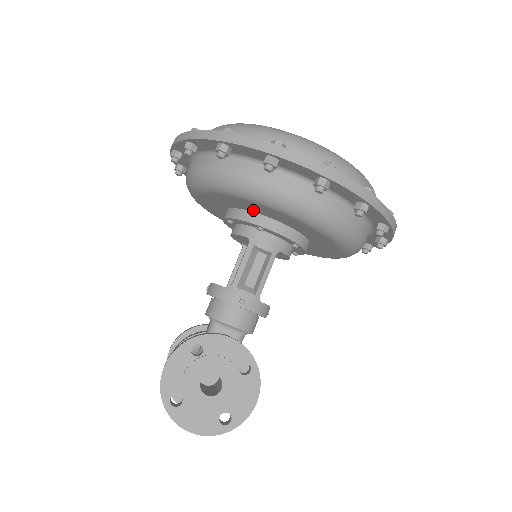
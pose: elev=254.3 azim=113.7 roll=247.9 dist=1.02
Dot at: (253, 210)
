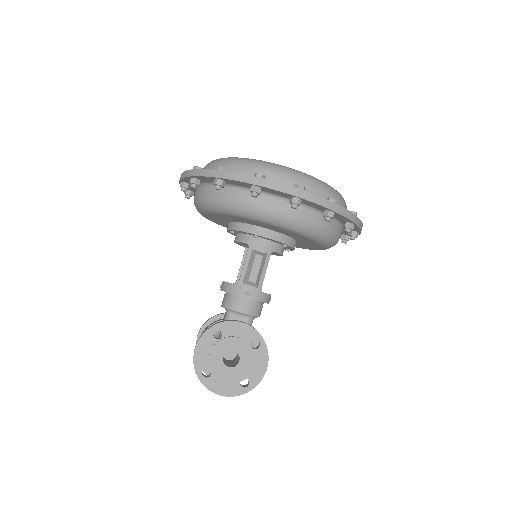
Dot at: (248, 223)
